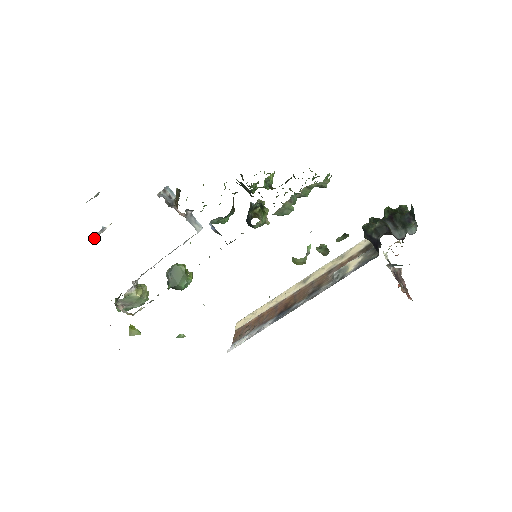
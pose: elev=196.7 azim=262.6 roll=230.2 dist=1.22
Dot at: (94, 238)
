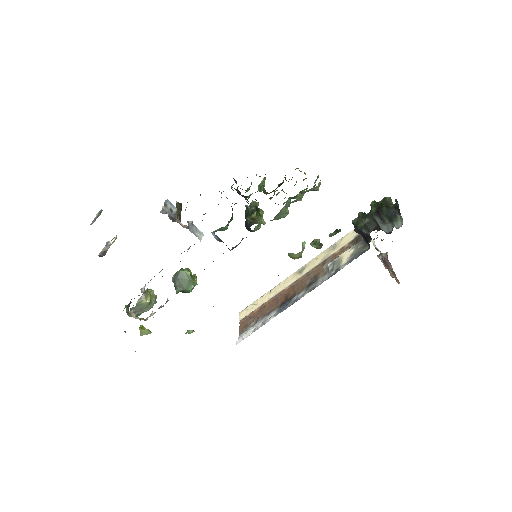
Dot at: (102, 256)
